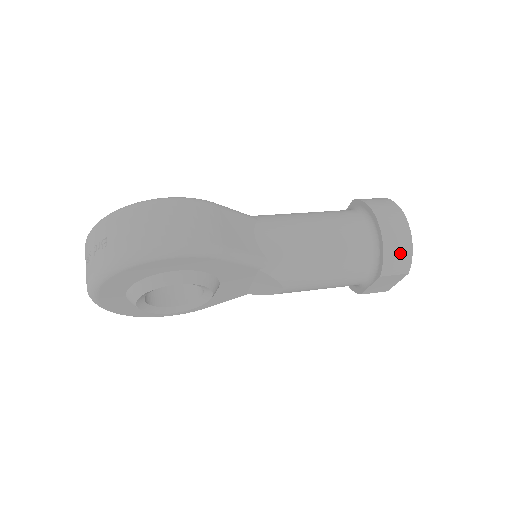
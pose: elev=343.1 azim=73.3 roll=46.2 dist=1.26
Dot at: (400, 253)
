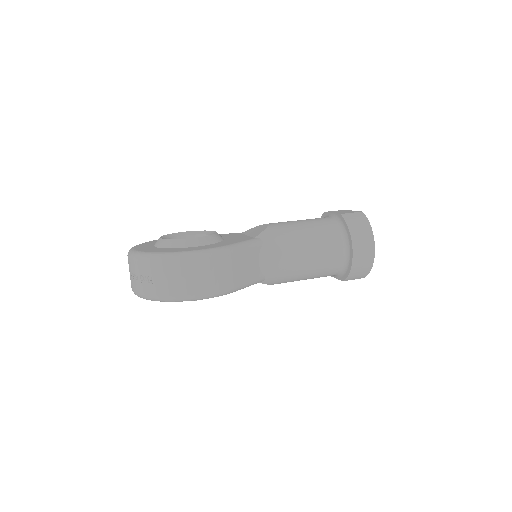
Dot at: (362, 271)
